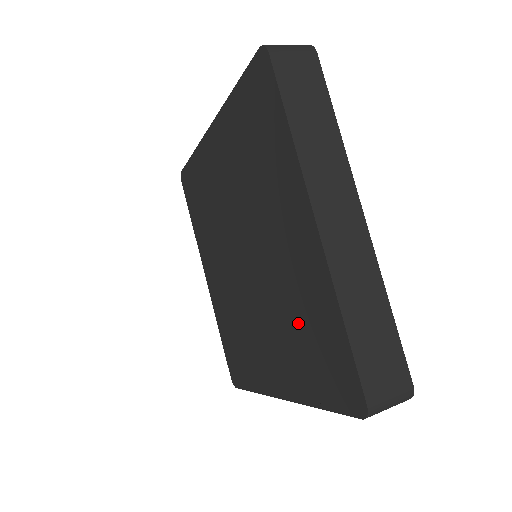
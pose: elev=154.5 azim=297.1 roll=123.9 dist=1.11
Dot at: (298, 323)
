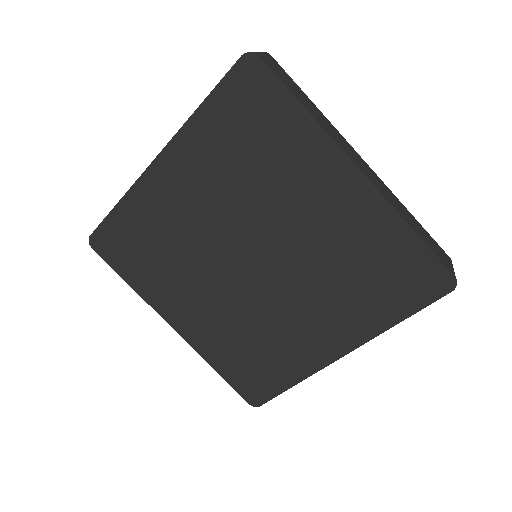
Dot at: (354, 269)
